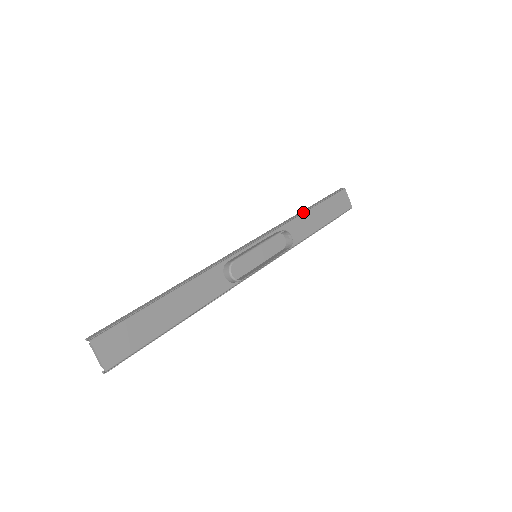
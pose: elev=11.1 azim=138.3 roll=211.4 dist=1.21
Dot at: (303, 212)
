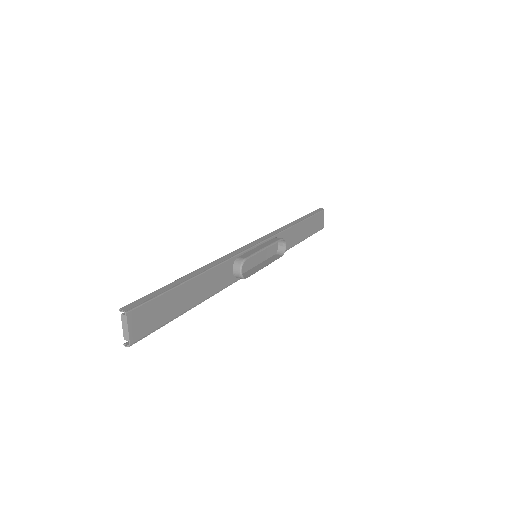
Dot at: (294, 223)
